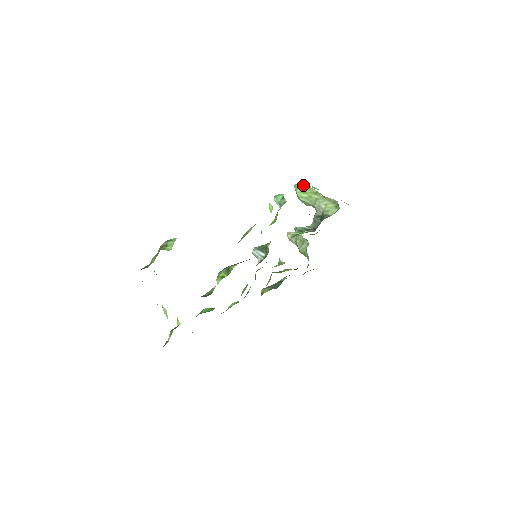
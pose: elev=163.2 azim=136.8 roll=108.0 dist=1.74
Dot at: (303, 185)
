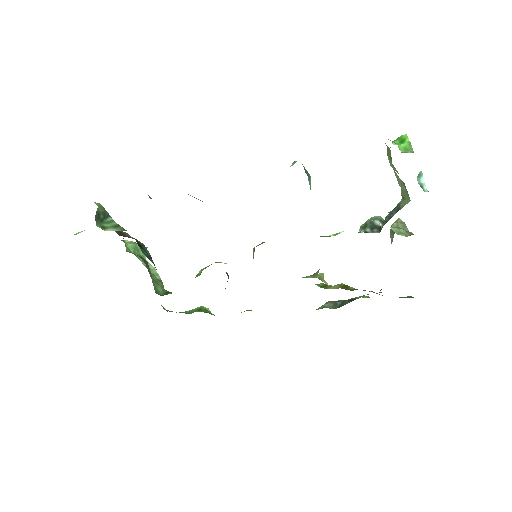
Dot at: (400, 138)
